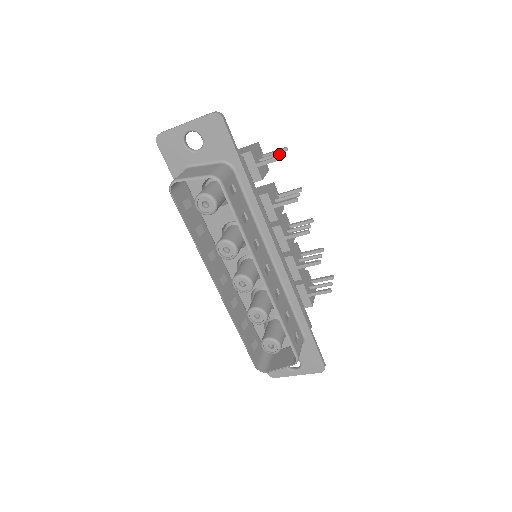
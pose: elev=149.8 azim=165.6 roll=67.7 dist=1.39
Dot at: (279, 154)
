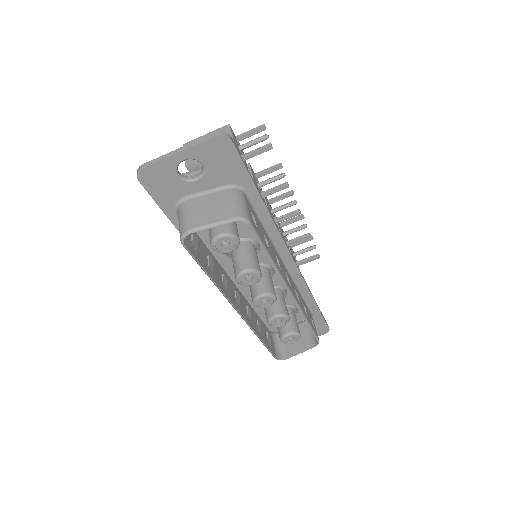
Dot at: (263, 139)
